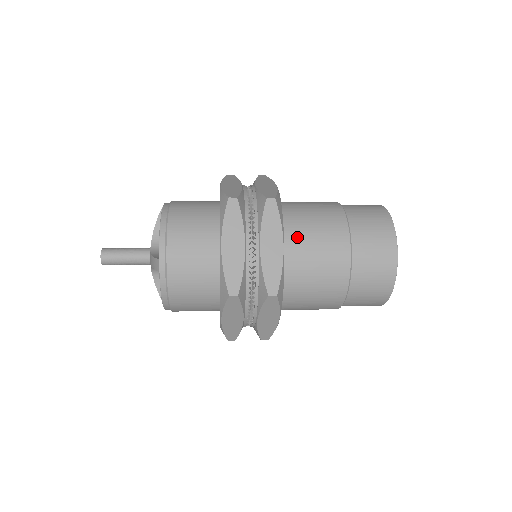
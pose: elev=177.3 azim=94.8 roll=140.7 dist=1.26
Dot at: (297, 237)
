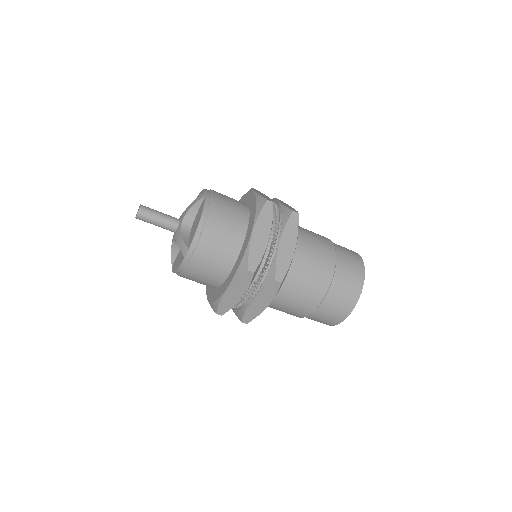
Dot at: occluded
